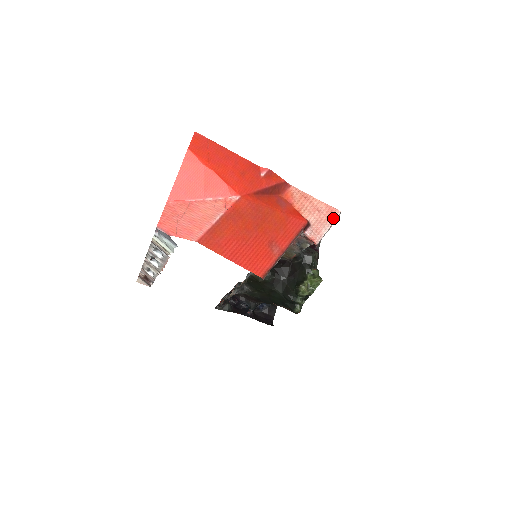
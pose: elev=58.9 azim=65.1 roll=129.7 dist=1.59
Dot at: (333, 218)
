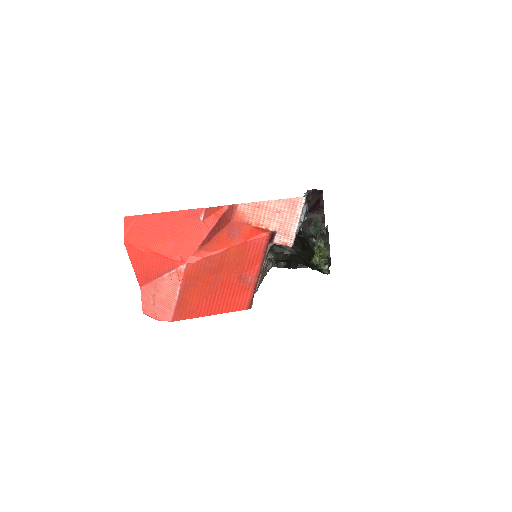
Dot at: (298, 209)
